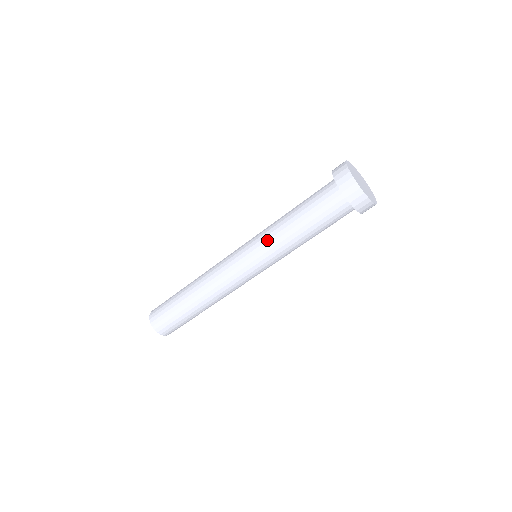
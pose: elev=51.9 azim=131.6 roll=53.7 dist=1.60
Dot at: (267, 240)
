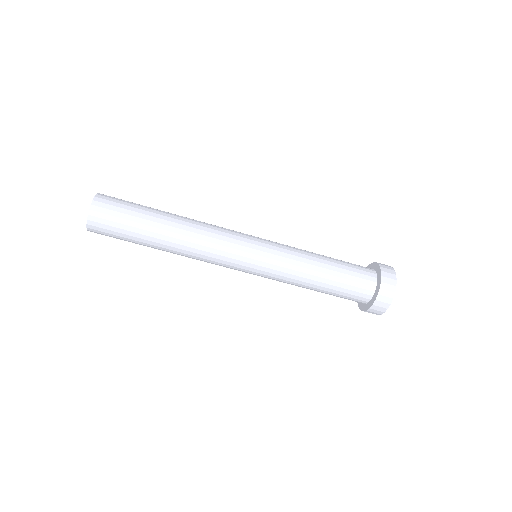
Dot at: (288, 263)
